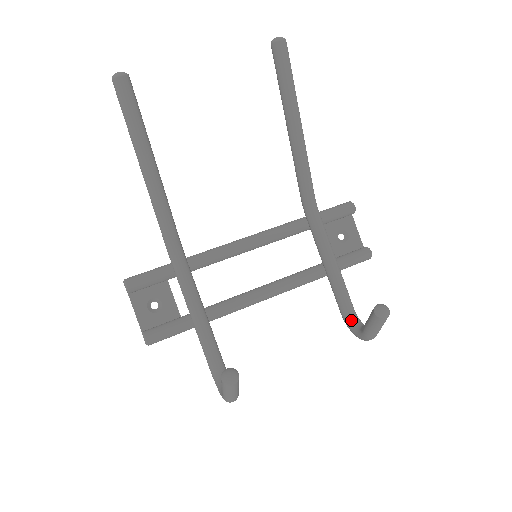
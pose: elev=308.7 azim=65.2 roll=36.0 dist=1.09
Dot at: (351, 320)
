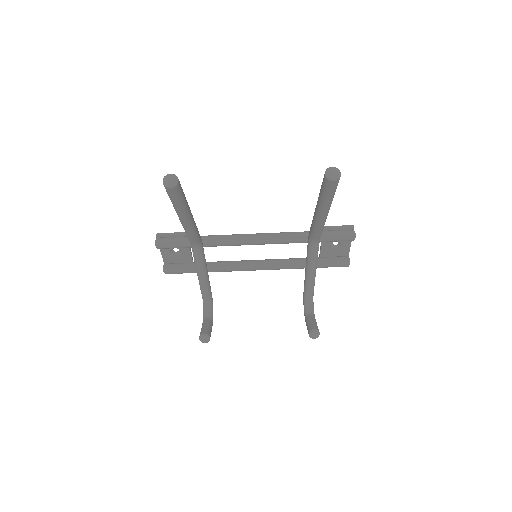
Dot at: (306, 300)
